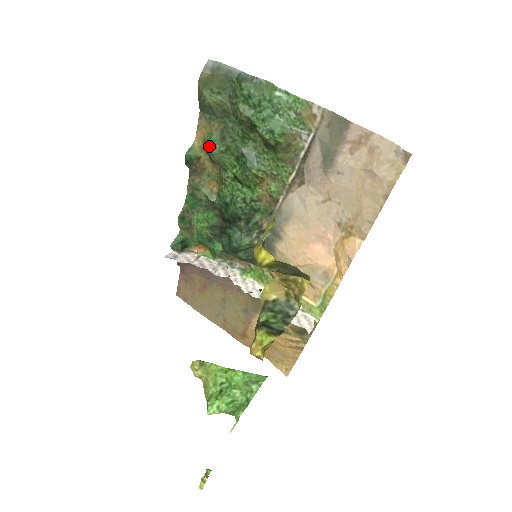
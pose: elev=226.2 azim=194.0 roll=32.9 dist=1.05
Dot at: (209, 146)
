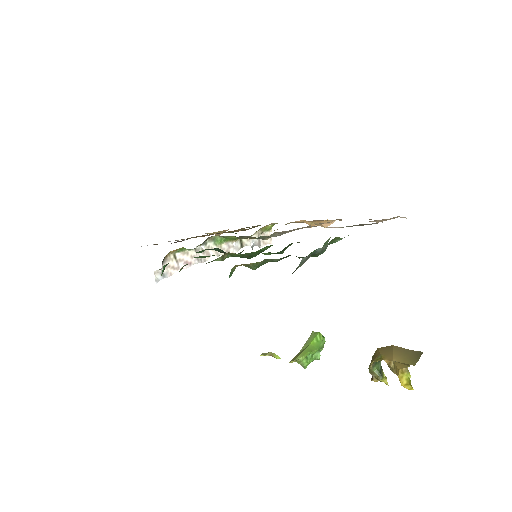
Dot at: occluded
